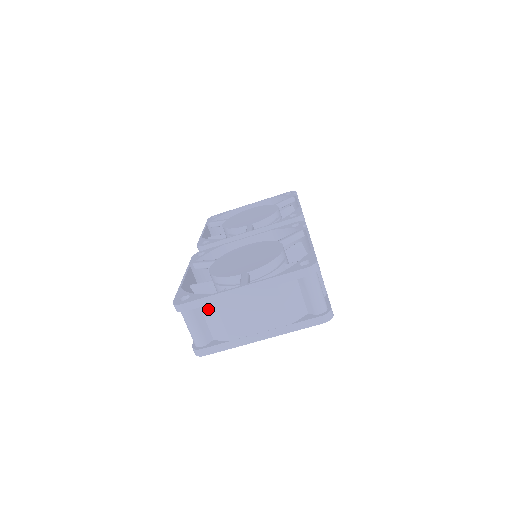
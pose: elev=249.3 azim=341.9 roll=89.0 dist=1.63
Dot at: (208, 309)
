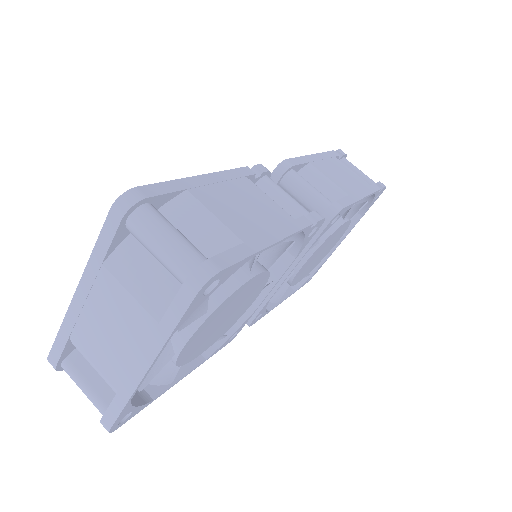
Dot at: (79, 351)
